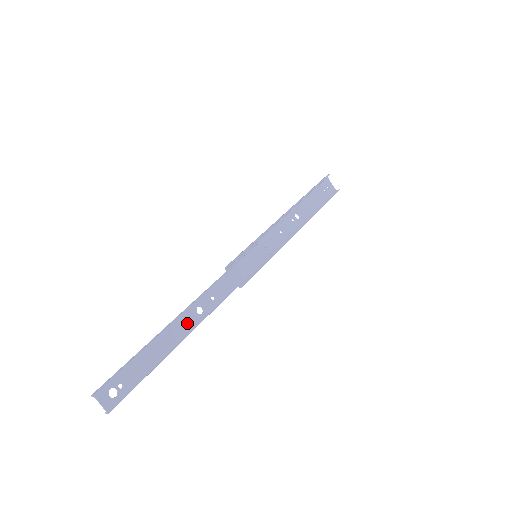
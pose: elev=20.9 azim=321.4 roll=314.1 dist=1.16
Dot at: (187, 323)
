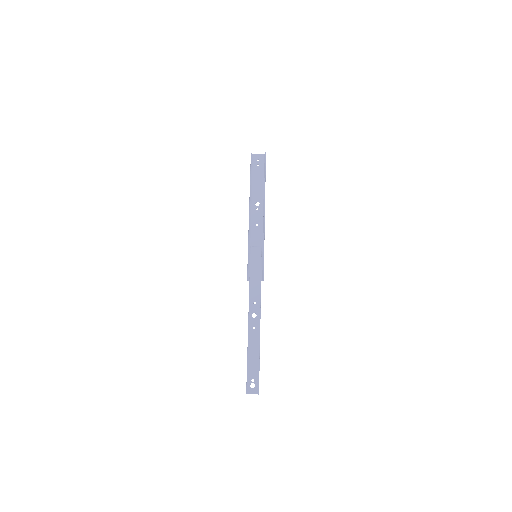
Dot at: occluded
